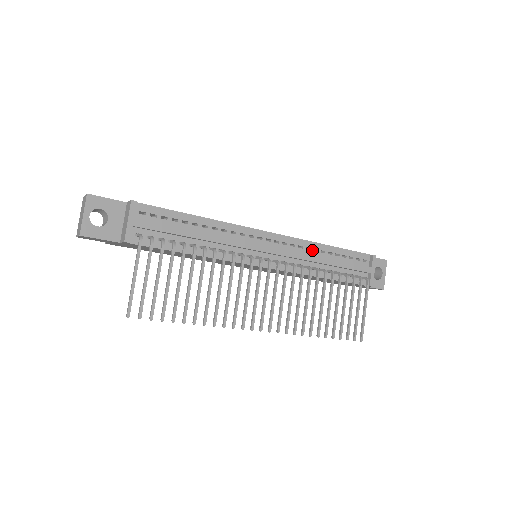
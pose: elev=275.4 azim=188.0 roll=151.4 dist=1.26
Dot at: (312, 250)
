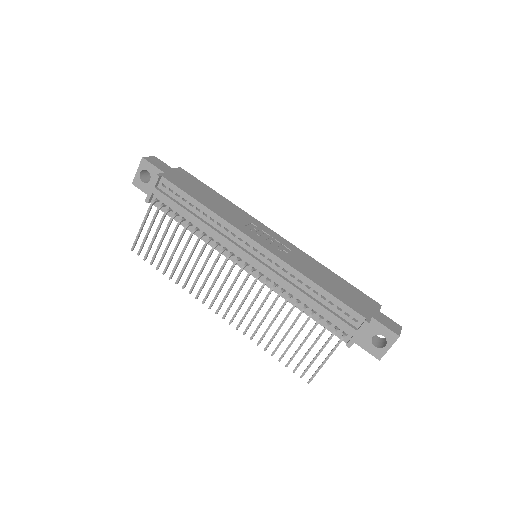
Dot at: (296, 279)
